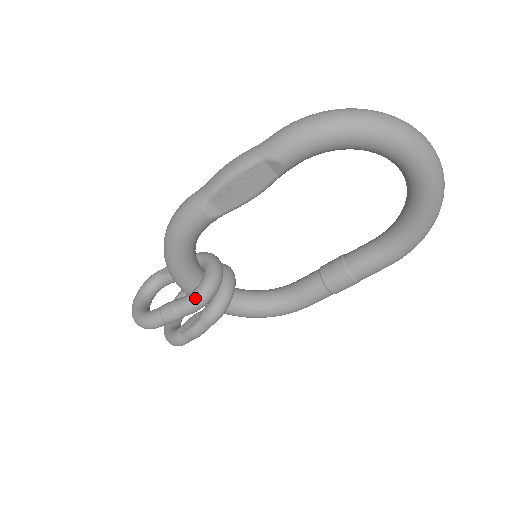
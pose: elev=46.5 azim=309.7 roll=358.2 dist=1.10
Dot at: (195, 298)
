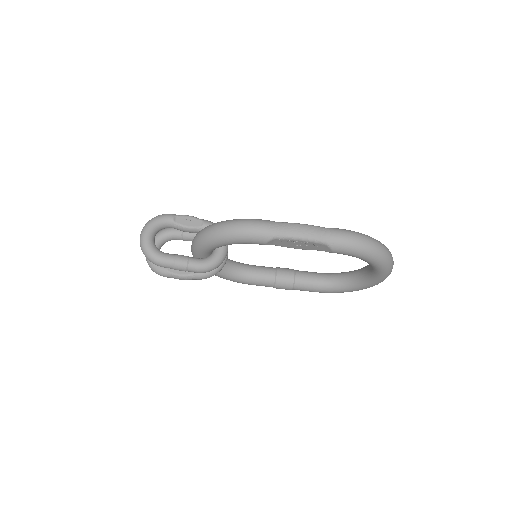
Dot at: (207, 267)
